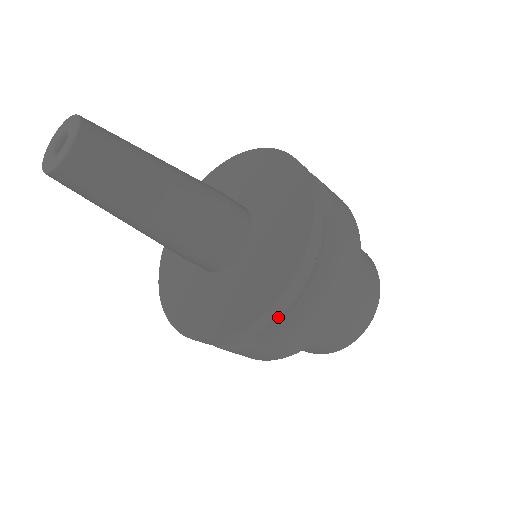
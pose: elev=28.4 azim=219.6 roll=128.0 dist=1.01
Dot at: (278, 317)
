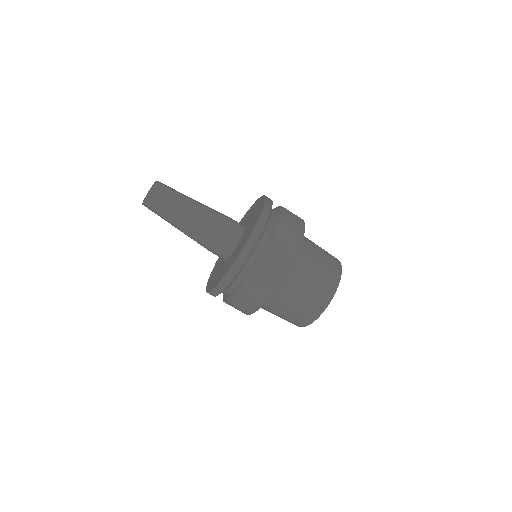
Dot at: (276, 218)
